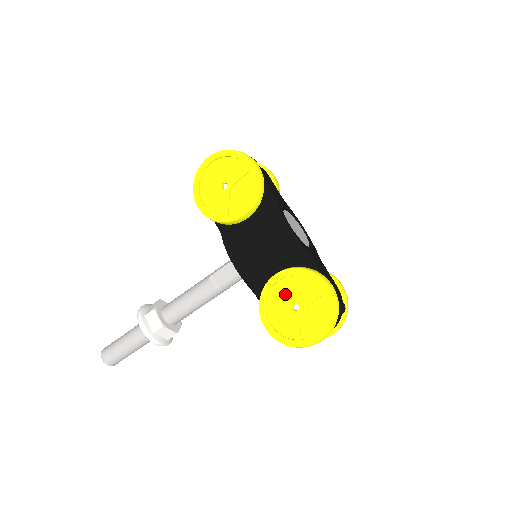
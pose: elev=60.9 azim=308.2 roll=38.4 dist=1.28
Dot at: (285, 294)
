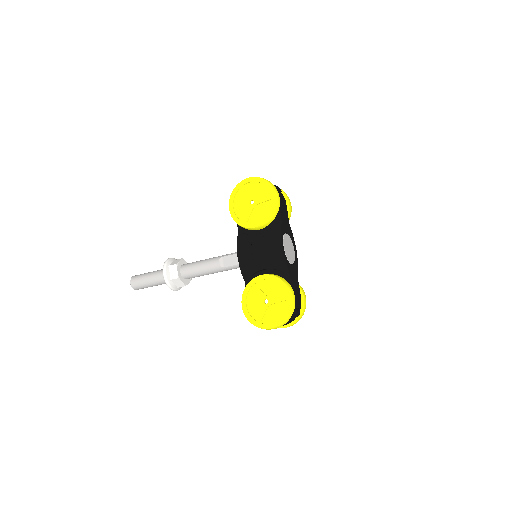
Dot at: (263, 290)
